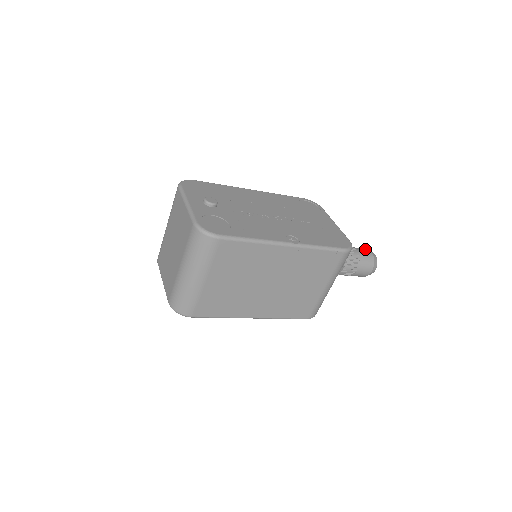
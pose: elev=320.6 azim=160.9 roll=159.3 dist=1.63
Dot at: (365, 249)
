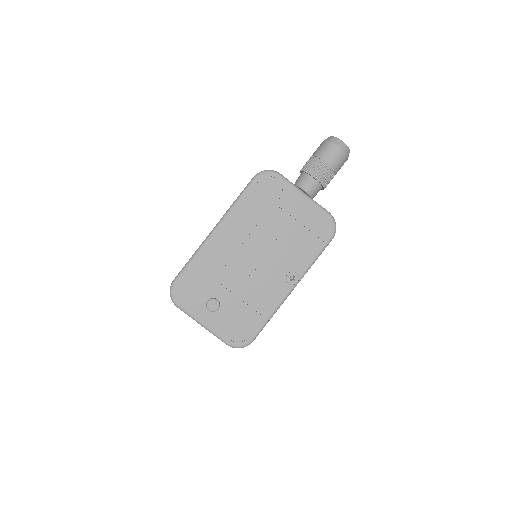
Dot at: (332, 149)
